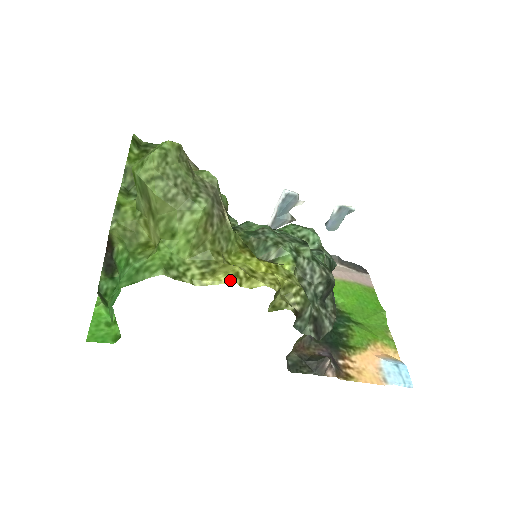
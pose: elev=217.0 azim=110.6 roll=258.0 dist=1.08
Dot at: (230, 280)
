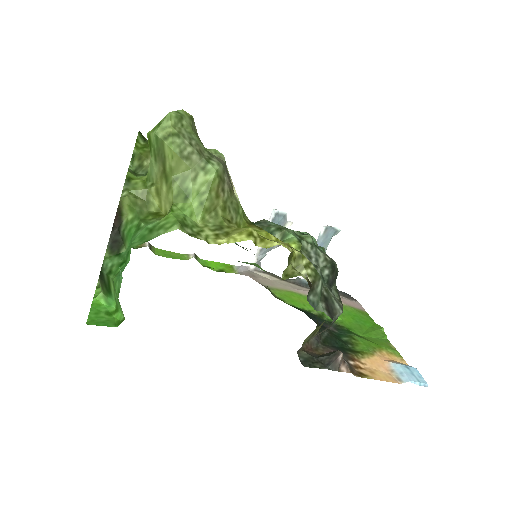
Dot at: (245, 238)
